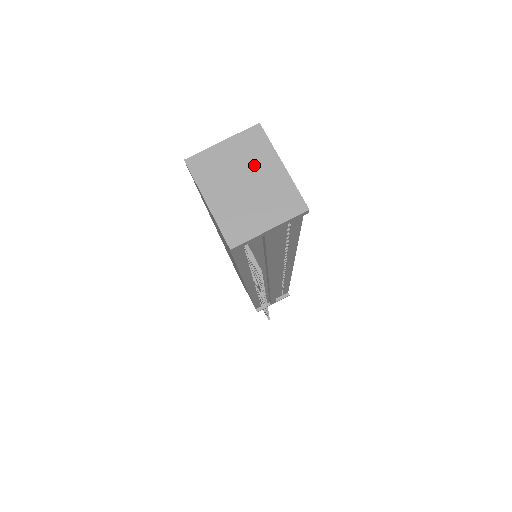
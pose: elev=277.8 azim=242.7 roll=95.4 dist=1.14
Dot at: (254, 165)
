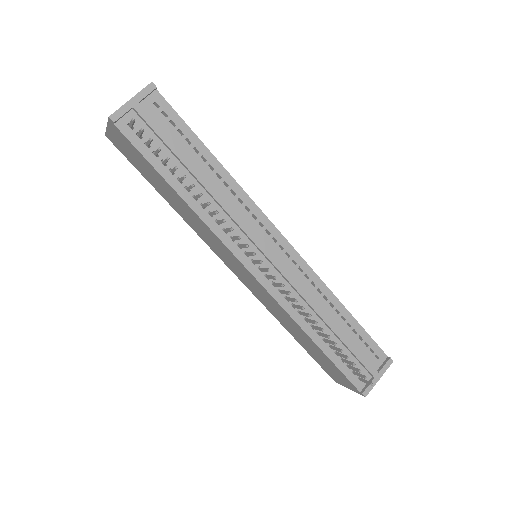
Dot at: occluded
